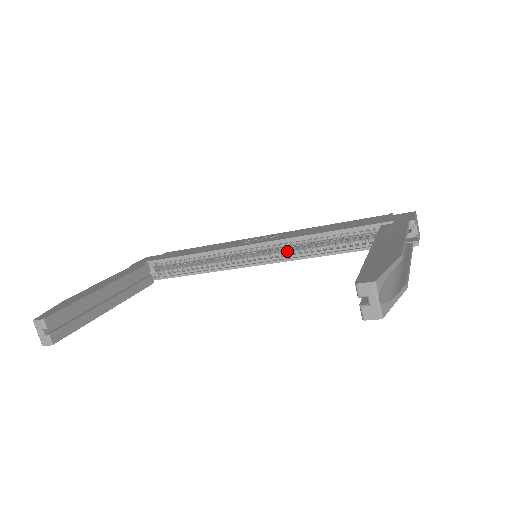
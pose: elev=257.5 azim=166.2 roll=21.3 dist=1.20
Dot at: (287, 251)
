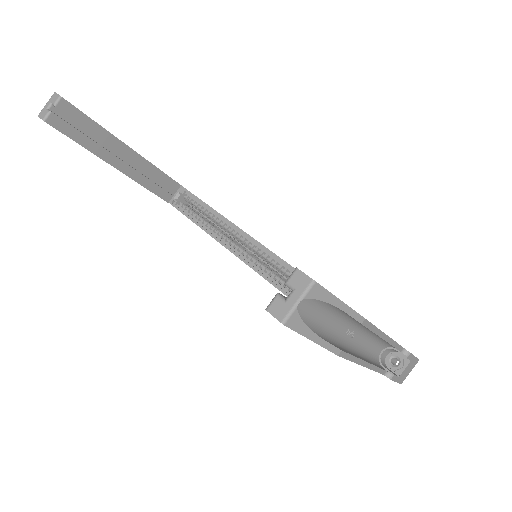
Dot at: (282, 279)
